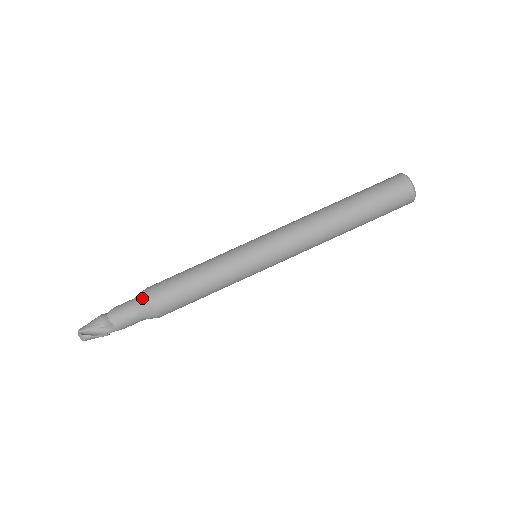
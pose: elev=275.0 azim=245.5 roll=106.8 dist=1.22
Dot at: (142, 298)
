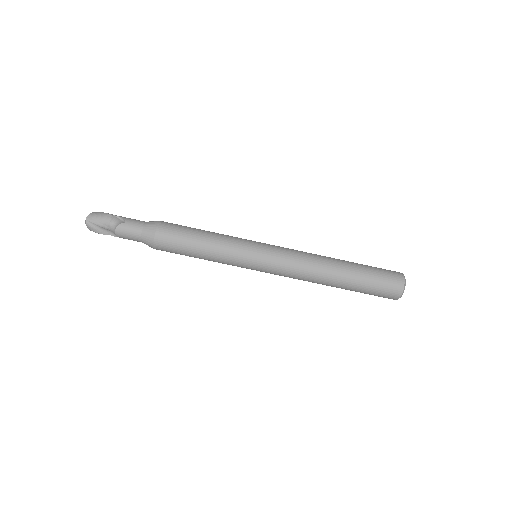
Dot at: (150, 237)
